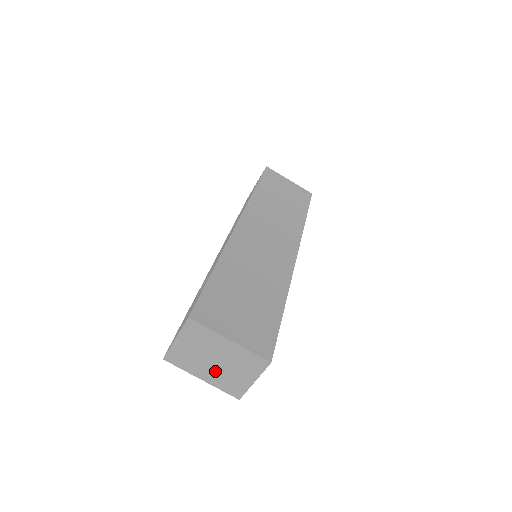
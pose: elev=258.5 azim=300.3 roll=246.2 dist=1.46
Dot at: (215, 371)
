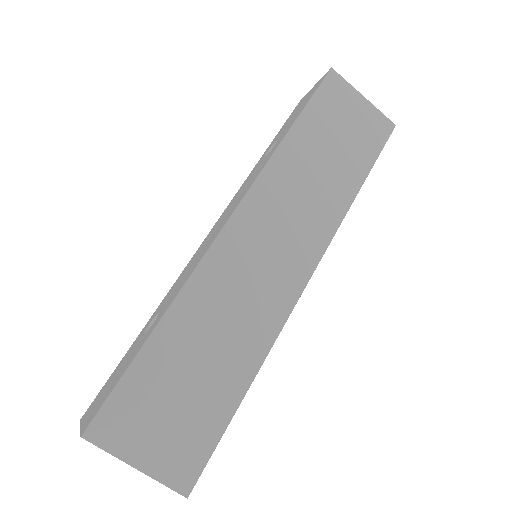
Dot at: occluded
